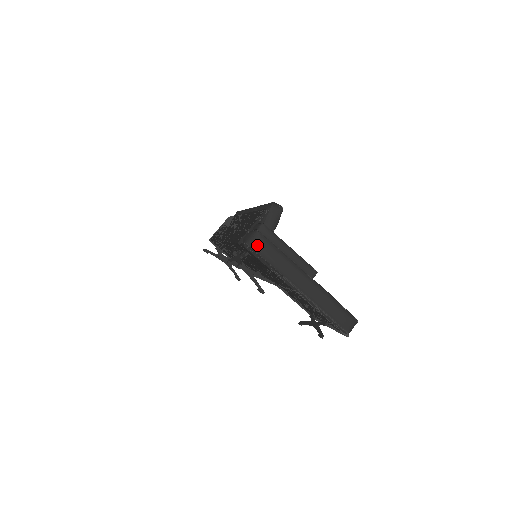
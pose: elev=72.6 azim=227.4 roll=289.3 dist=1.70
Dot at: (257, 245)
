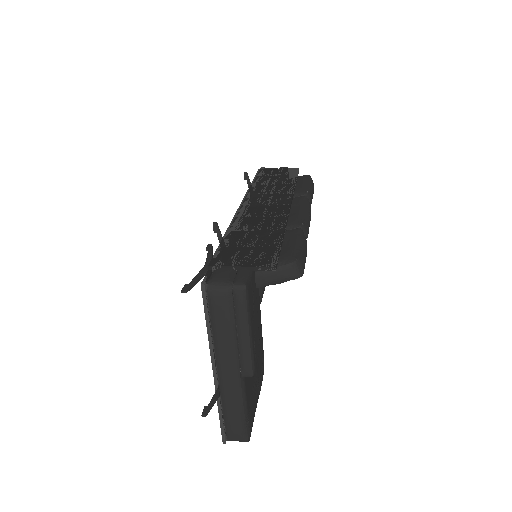
Dot at: (215, 299)
